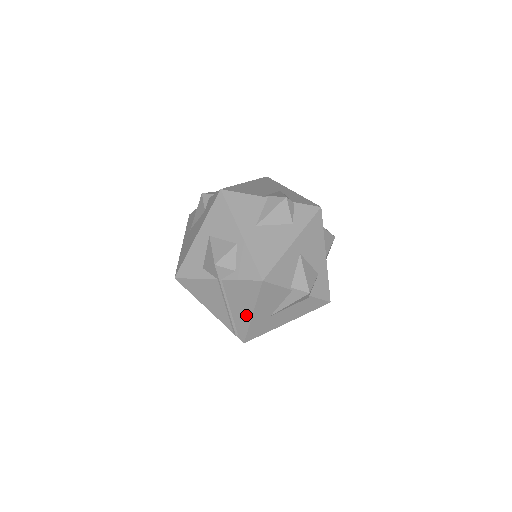
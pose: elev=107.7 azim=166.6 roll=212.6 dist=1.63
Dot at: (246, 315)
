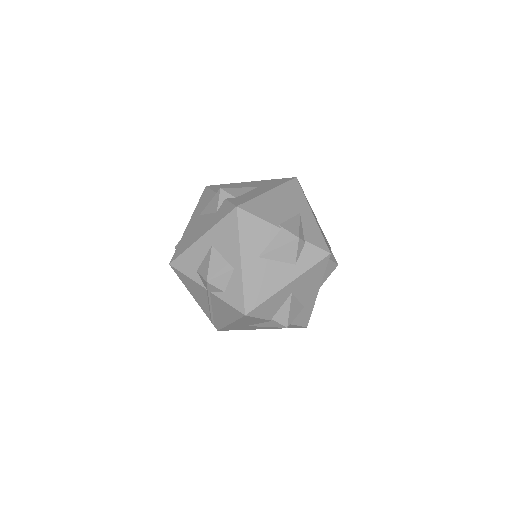
Dot at: (224, 321)
